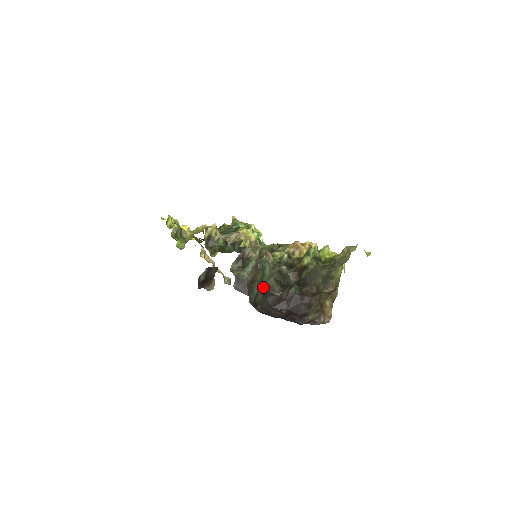
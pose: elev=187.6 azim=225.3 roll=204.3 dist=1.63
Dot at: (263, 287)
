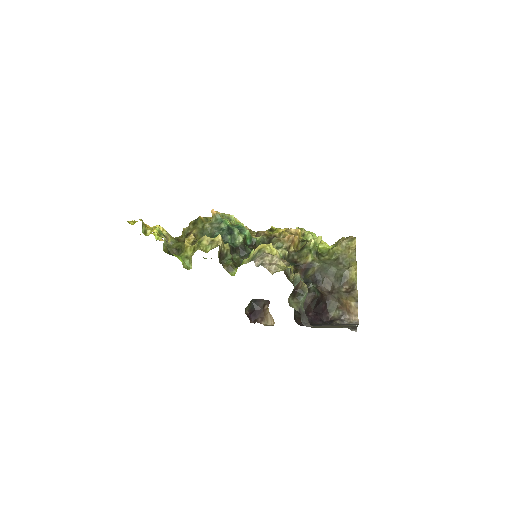
Dot at: occluded
